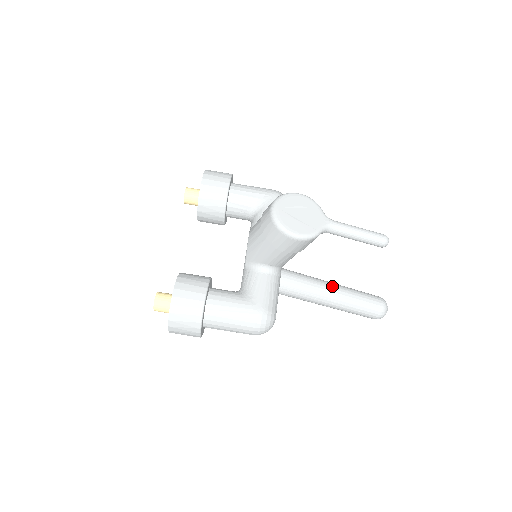
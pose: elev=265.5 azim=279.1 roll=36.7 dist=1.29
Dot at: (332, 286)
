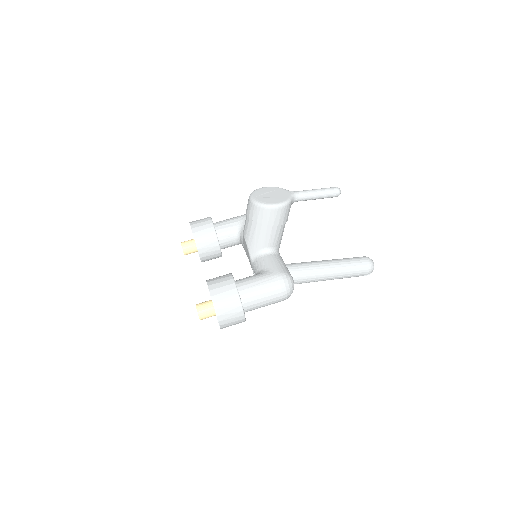
Dot at: (323, 261)
